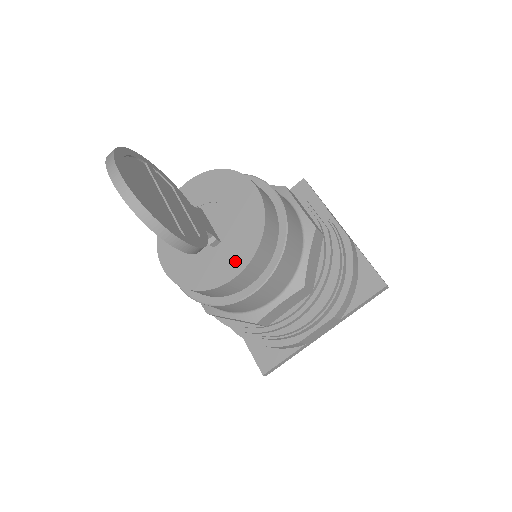
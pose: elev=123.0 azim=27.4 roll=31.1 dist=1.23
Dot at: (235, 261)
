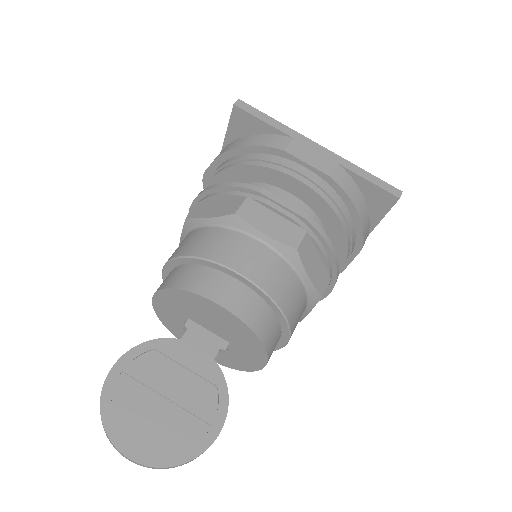
Dot at: (255, 357)
